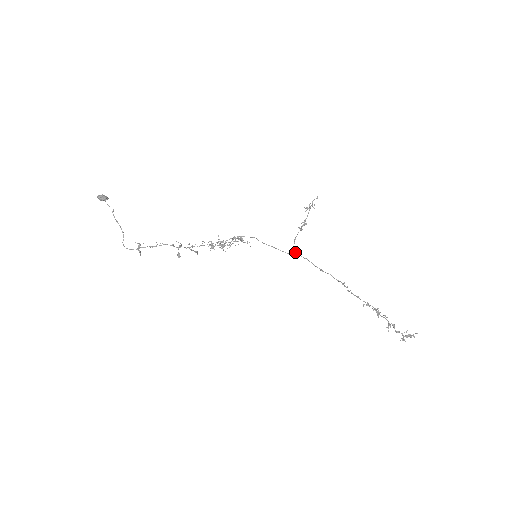
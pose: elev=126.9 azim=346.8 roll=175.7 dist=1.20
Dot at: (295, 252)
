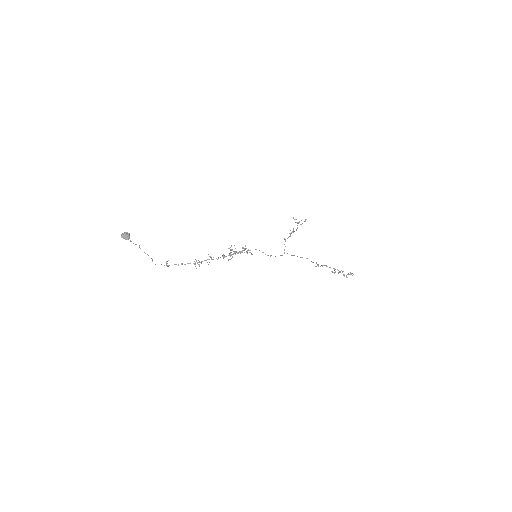
Dot at: occluded
